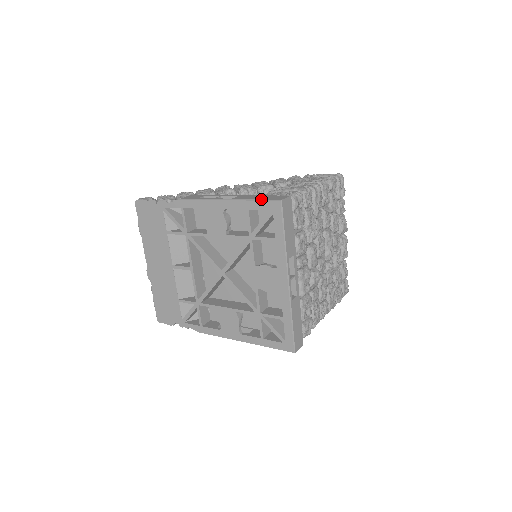
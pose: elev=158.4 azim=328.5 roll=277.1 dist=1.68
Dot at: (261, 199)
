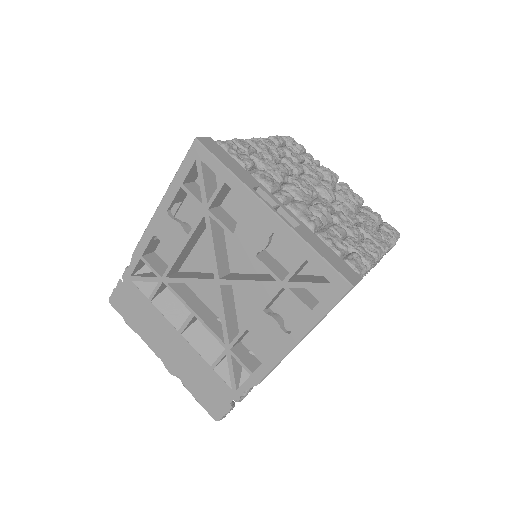
Dot at: (182, 161)
